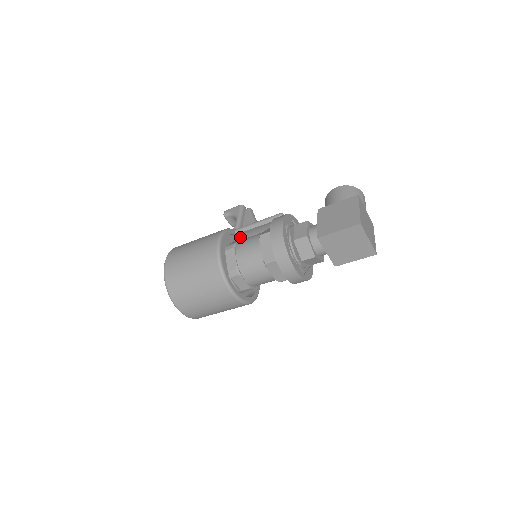
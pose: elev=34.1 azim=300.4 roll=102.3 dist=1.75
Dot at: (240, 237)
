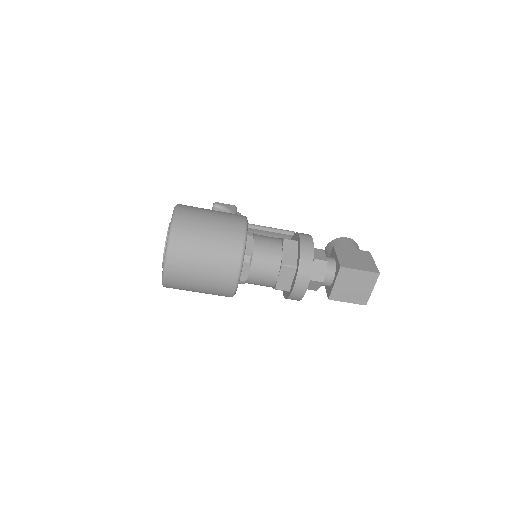
Dot at: occluded
